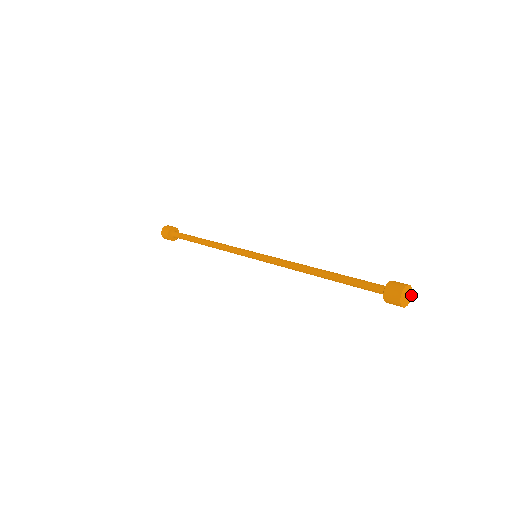
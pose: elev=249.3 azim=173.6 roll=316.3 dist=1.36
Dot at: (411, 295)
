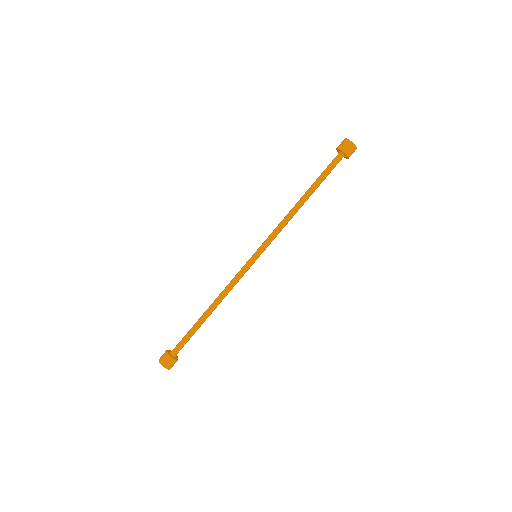
Dot at: occluded
